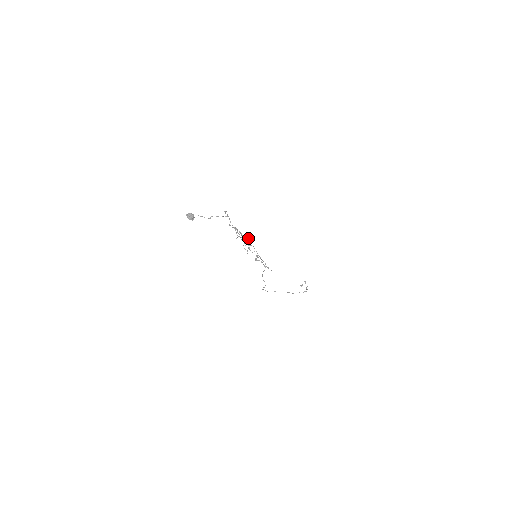
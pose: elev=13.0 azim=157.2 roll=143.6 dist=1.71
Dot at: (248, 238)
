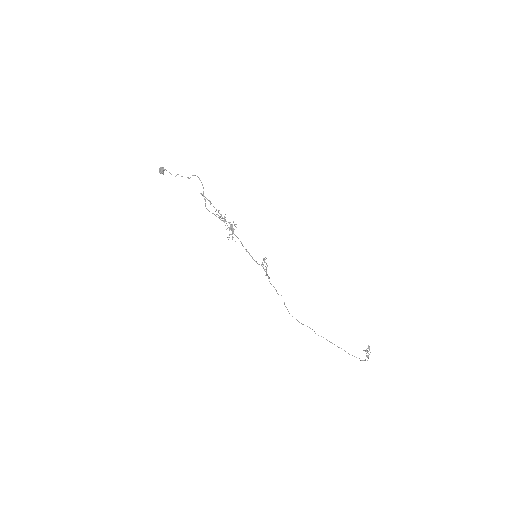
Dot at: (233, 222)
